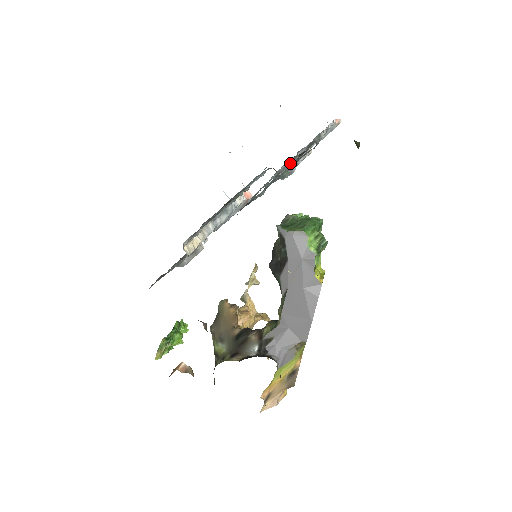
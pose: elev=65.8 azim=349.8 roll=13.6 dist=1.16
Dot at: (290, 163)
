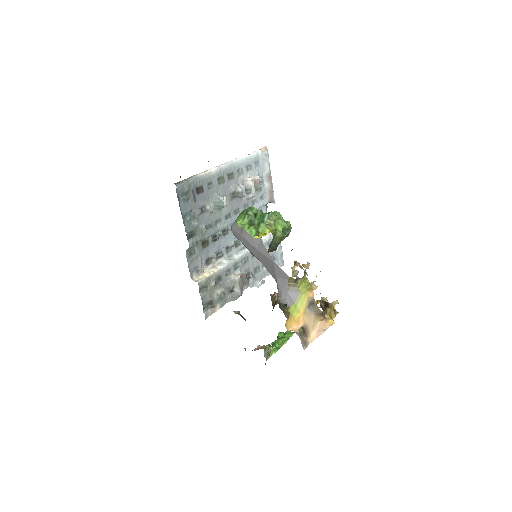
Dot at: (228, 196)
